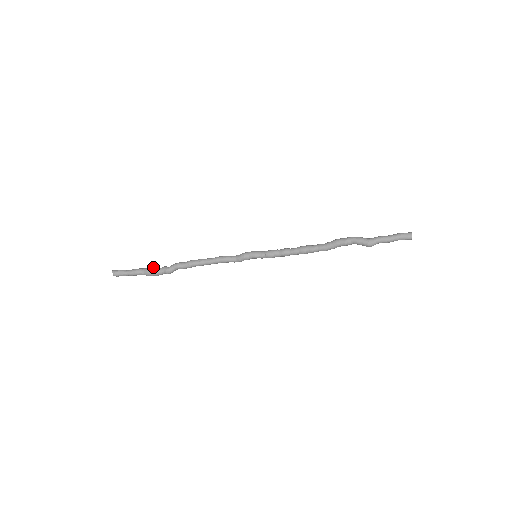
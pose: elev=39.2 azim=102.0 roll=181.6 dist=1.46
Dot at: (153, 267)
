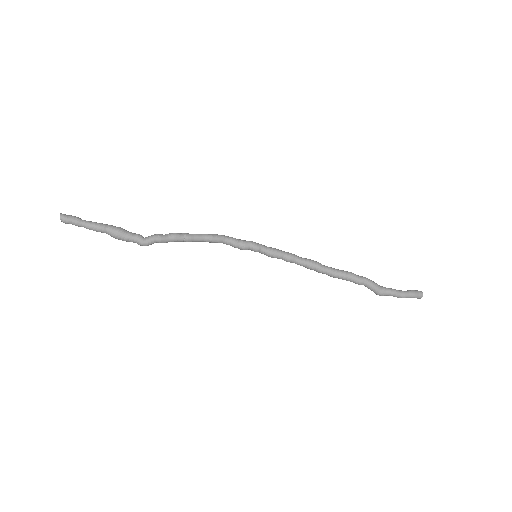
Dot at: (122, 231)
